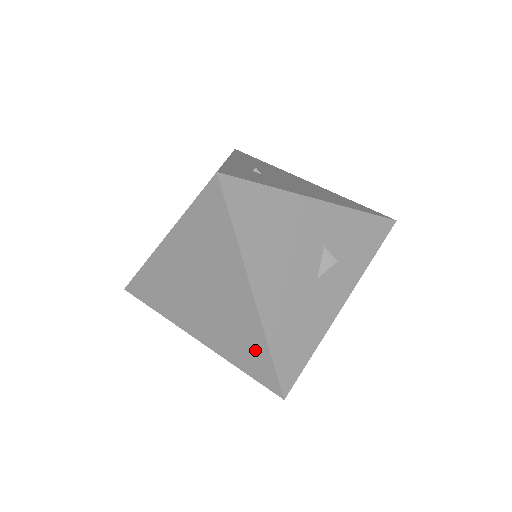
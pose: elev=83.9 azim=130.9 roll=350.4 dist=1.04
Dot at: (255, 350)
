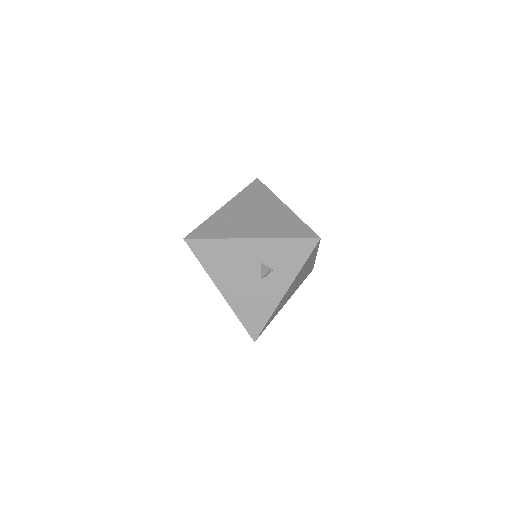
Dot at: occluded
